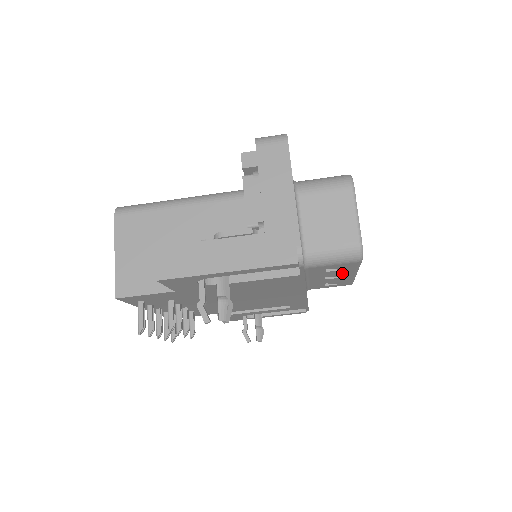
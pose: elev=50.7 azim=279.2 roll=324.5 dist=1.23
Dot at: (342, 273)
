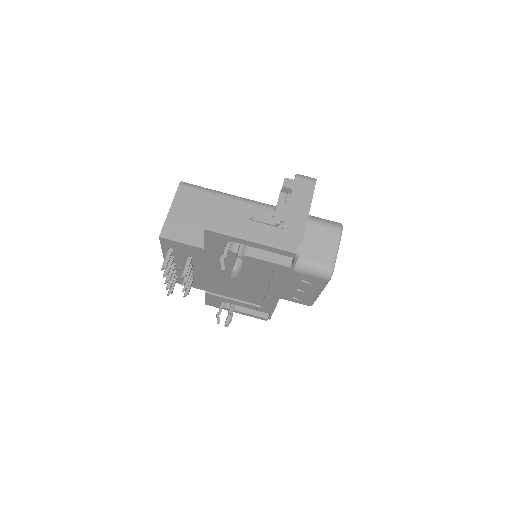
Dot at: (311, 288)
